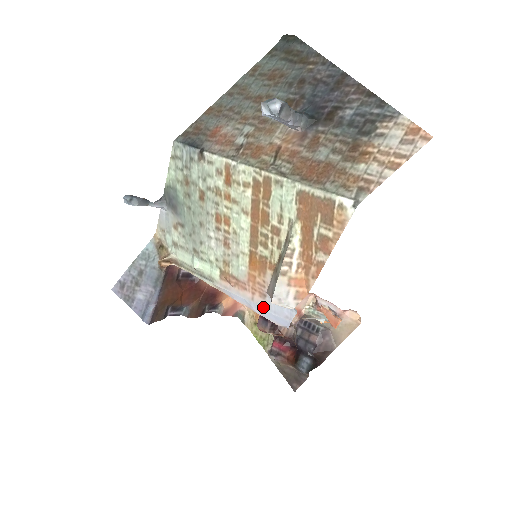
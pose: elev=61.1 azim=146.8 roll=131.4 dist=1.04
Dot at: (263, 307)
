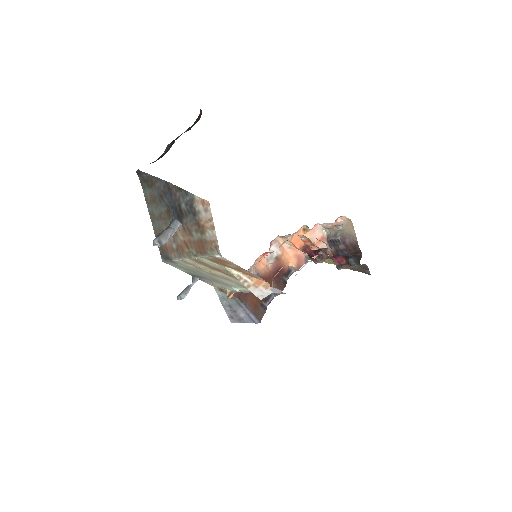
Dot at: occluded
